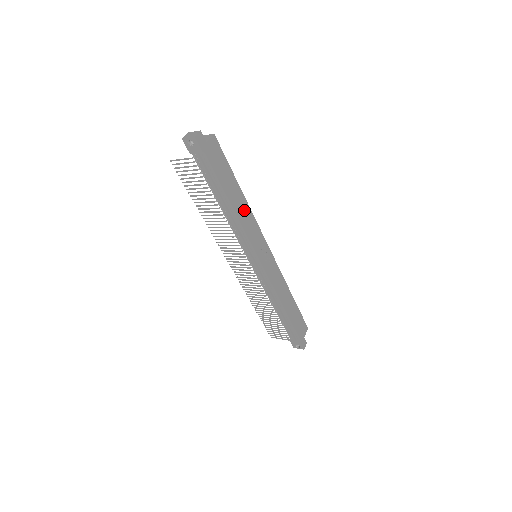
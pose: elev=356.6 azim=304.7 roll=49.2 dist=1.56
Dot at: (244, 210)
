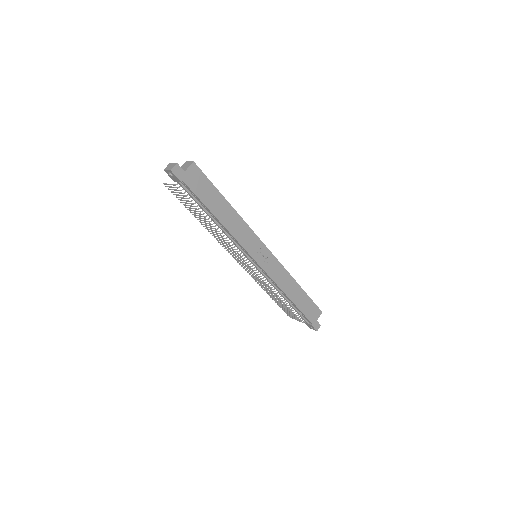
Dot at: (234, 221)
